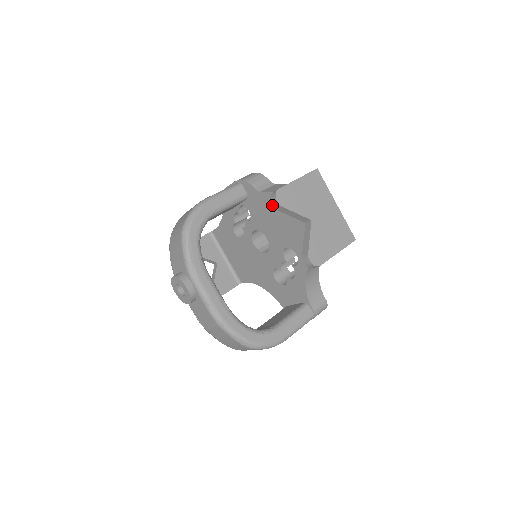
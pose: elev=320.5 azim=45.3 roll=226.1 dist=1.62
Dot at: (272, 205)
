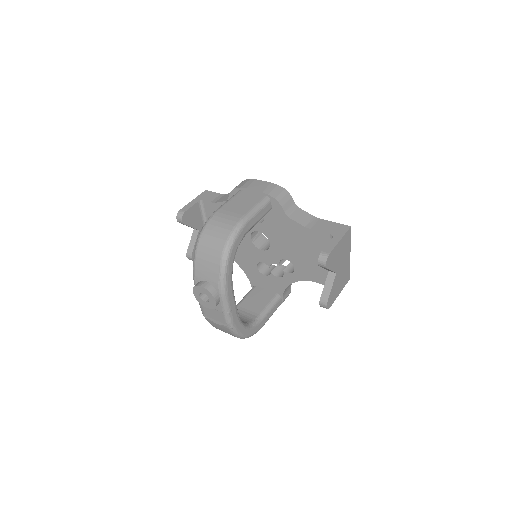
Dot at: (318, 264)
